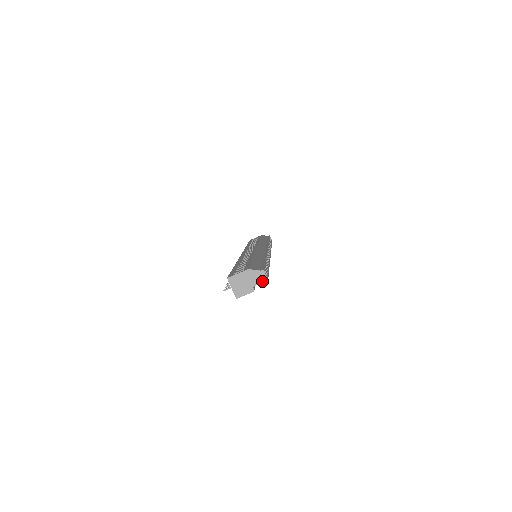
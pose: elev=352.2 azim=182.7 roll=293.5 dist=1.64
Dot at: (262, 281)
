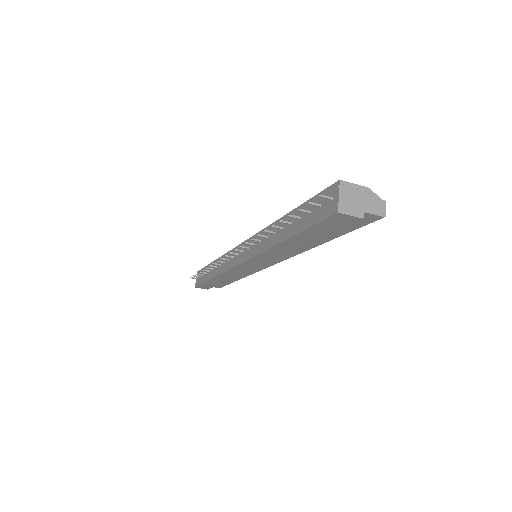
Dot at: (378, 213)
